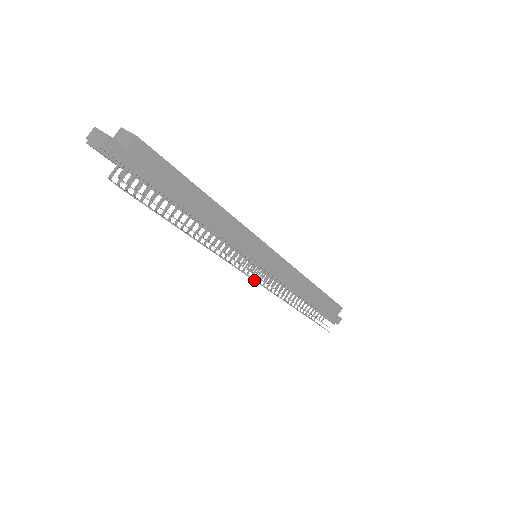
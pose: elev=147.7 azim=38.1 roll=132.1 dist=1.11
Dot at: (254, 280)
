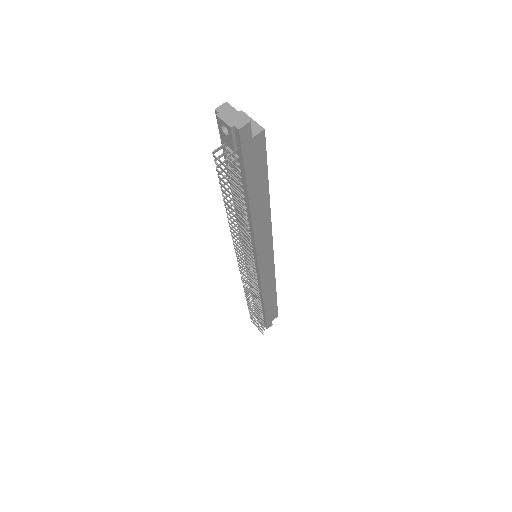
Dot at: (254, 279)
